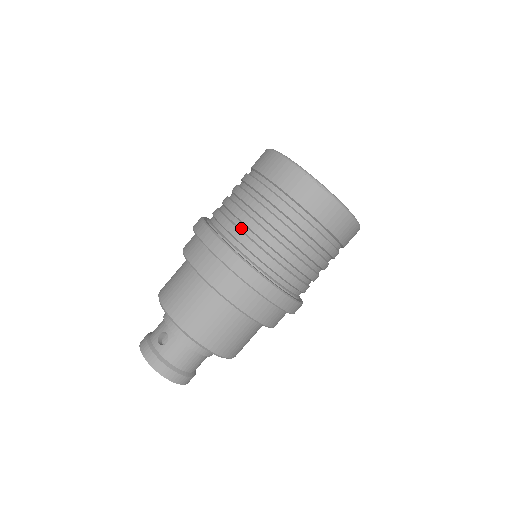
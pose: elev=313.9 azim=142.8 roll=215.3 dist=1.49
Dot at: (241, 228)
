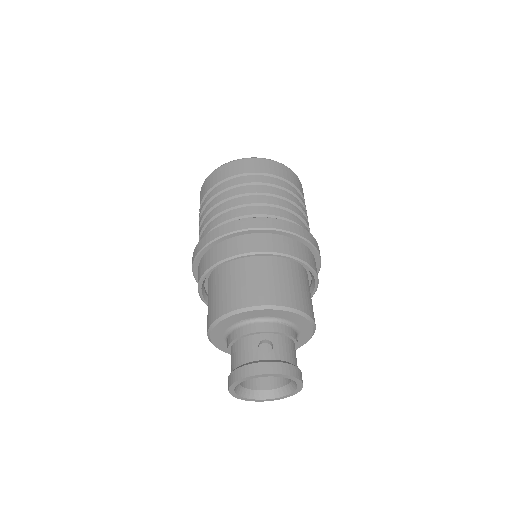
Dot at: (265, 208)
